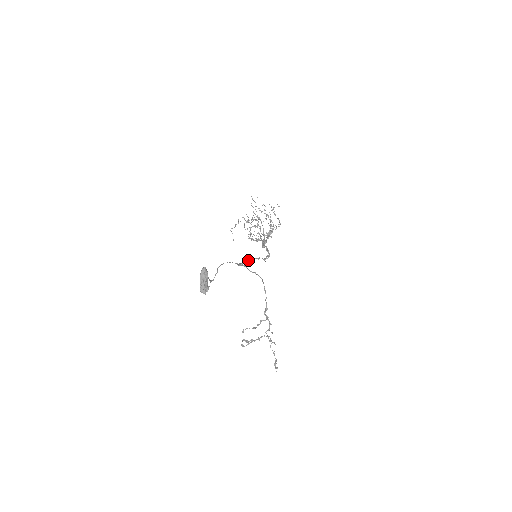
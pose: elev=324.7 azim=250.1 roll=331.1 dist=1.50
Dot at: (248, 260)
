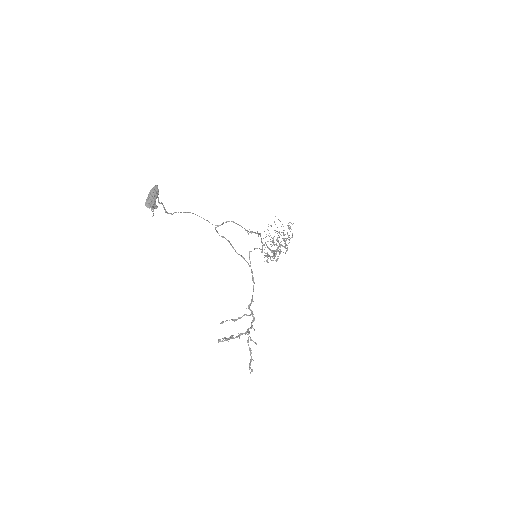
Dot at: occluded
